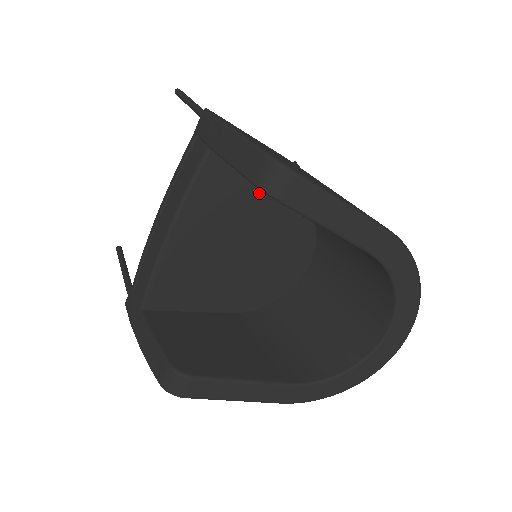
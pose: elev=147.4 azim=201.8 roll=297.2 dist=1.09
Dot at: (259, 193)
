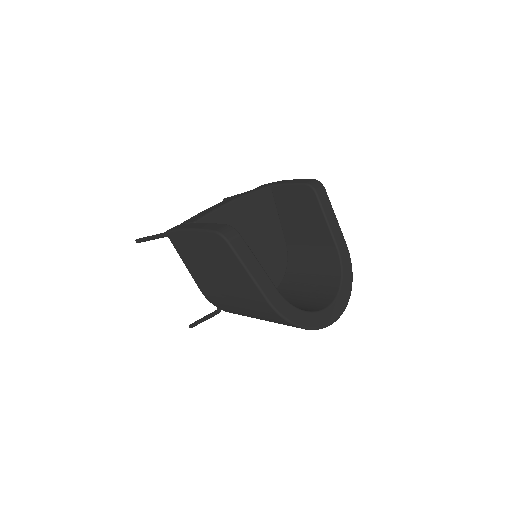
Dot at: (276, 224)
